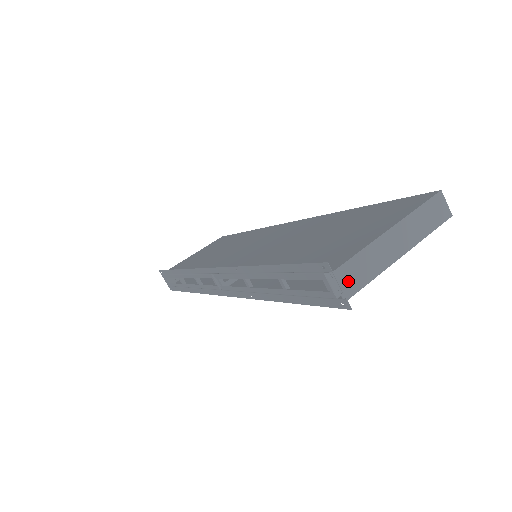
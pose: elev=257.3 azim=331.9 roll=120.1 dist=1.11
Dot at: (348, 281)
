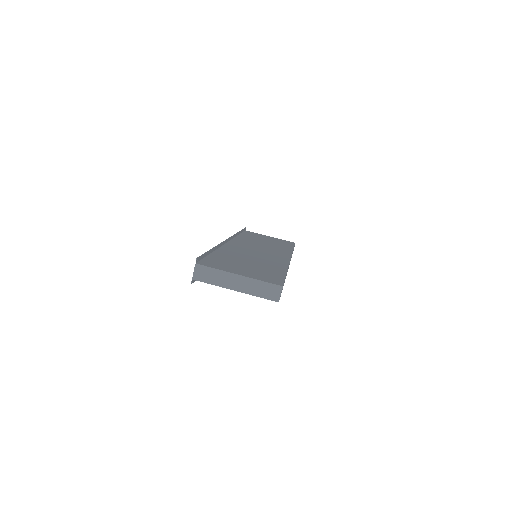
Dot at: (199, 273)
